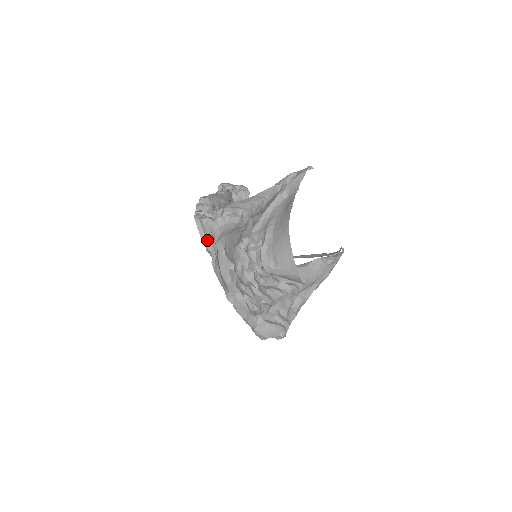
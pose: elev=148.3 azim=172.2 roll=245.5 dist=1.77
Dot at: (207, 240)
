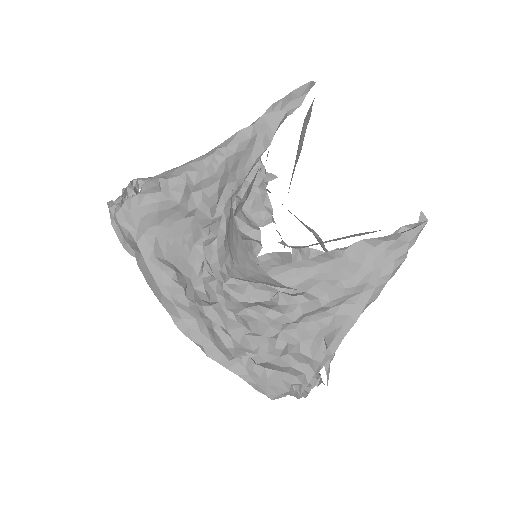
Dot at: (124, 239)
